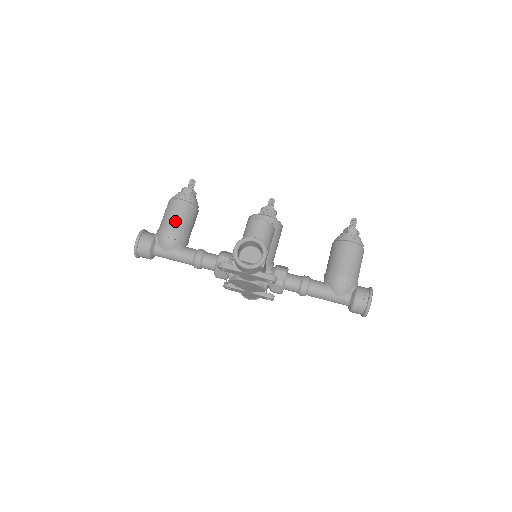
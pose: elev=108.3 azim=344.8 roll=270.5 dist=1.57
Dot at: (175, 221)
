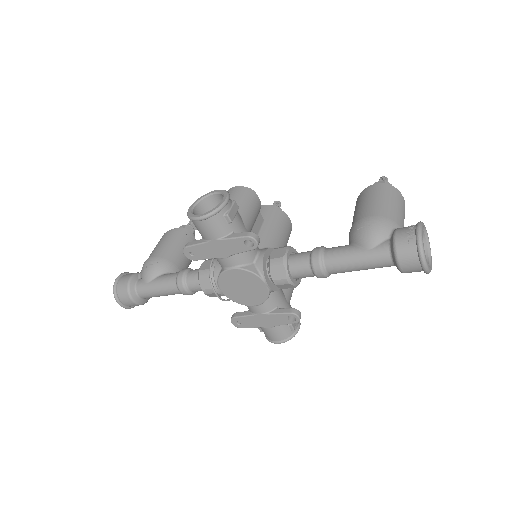
Dot at: (159, 249)
